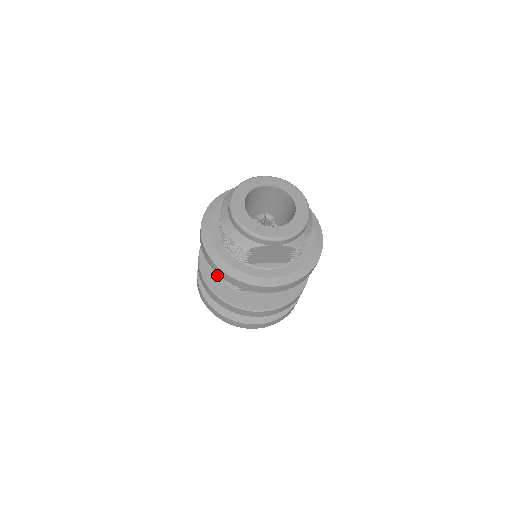
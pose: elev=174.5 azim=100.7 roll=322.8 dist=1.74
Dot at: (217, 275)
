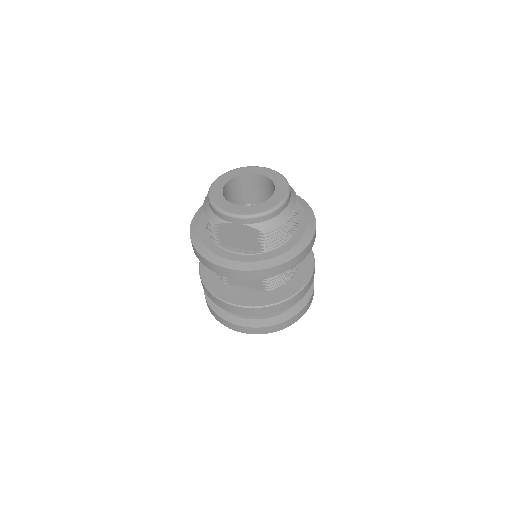
Dot at: occluded
